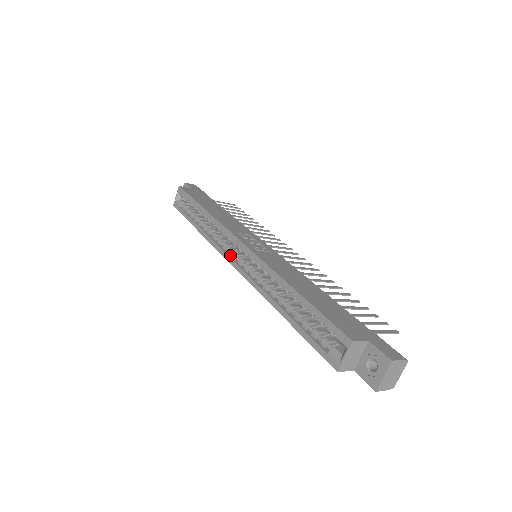
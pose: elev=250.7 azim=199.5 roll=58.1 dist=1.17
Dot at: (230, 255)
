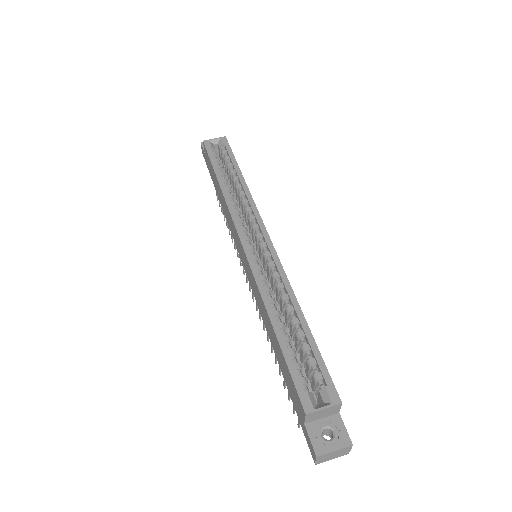
Dot at: (243, 233)
